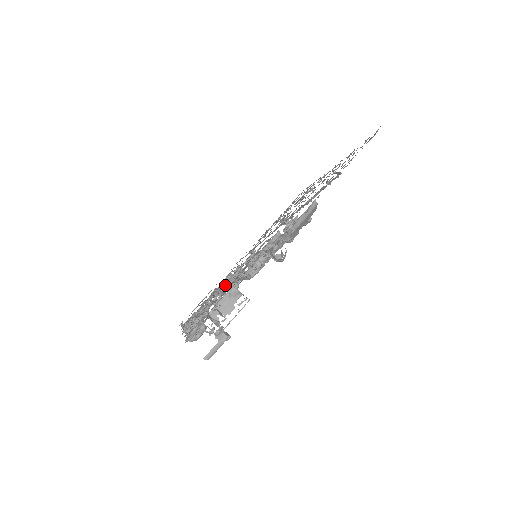
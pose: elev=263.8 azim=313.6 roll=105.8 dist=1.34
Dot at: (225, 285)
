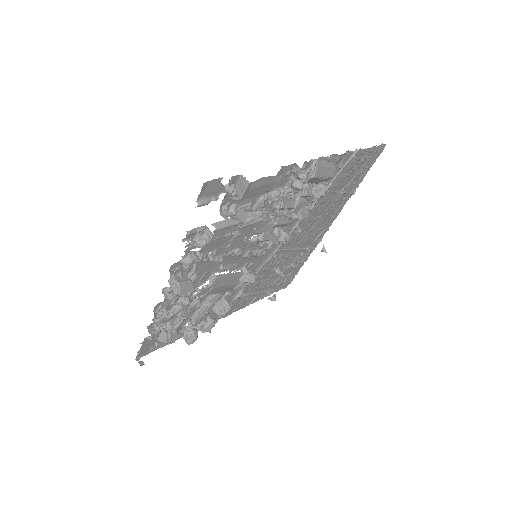
Dot at: (220, 267)
